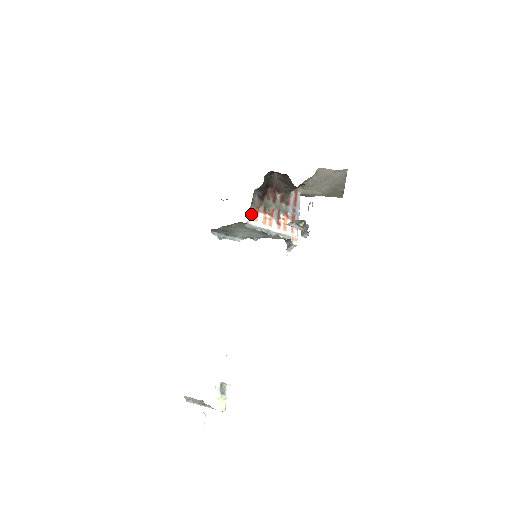
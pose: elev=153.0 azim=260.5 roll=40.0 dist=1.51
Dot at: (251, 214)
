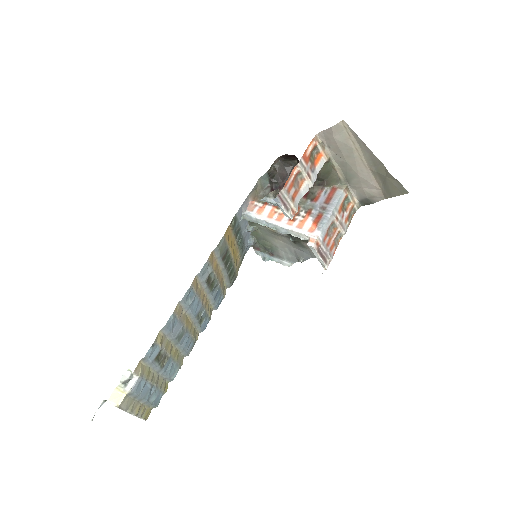
Dot at: (256, 207)
